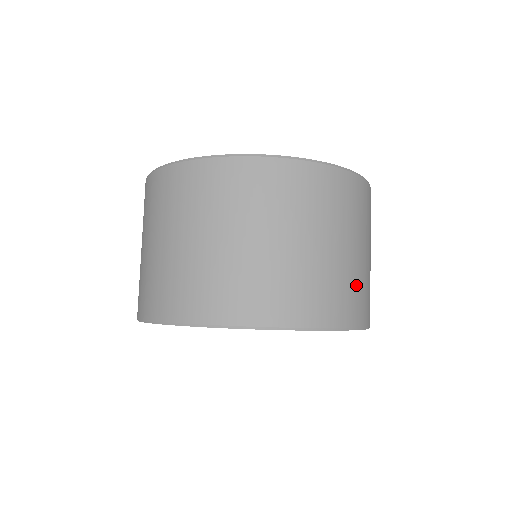
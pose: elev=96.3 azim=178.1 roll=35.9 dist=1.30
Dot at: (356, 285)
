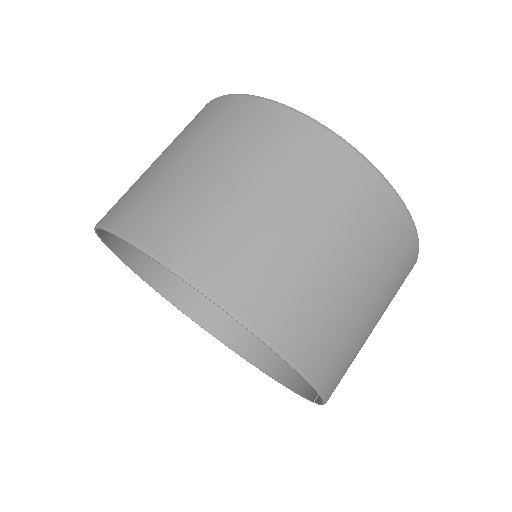
Dot at: (291, 283)
